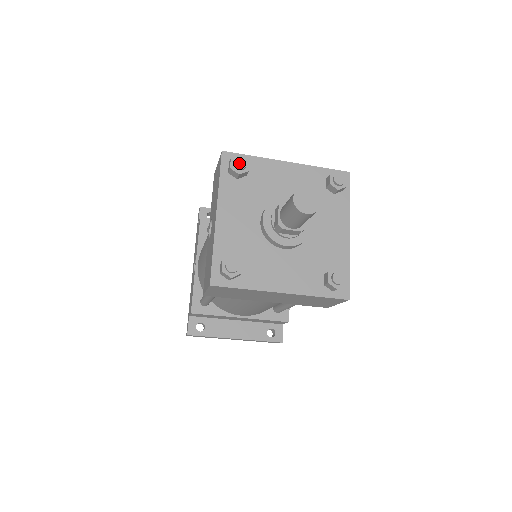
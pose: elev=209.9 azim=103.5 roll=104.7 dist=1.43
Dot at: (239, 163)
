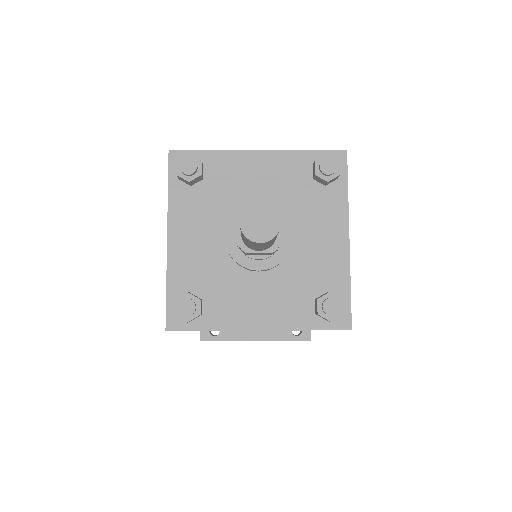
Dot at: (187, 167)
